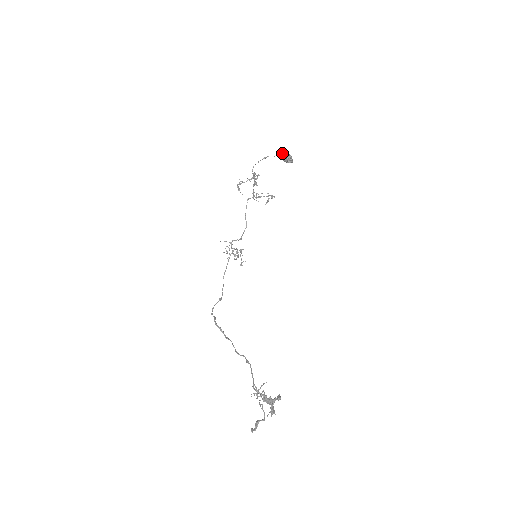
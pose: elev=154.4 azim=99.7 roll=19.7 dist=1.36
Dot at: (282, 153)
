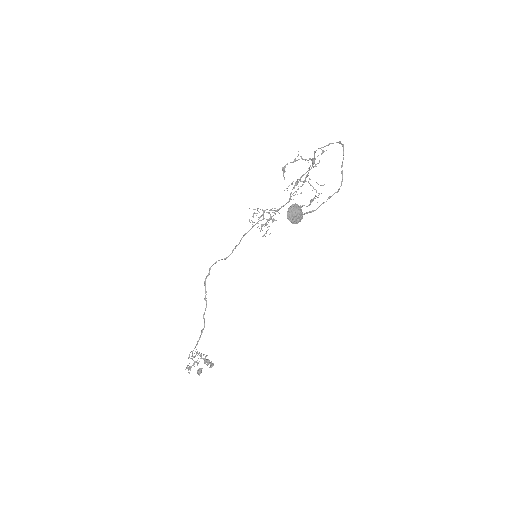
Dot at: (290, 208)
